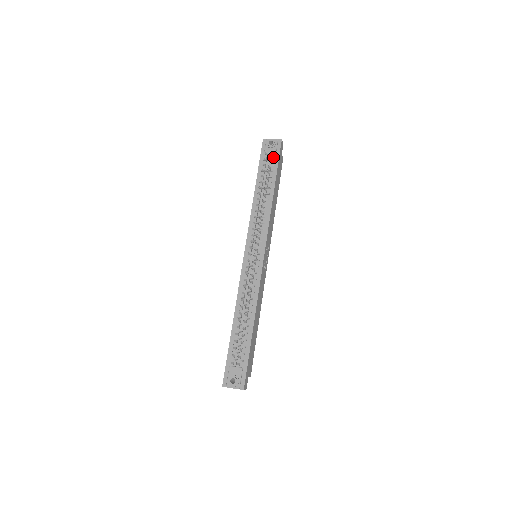
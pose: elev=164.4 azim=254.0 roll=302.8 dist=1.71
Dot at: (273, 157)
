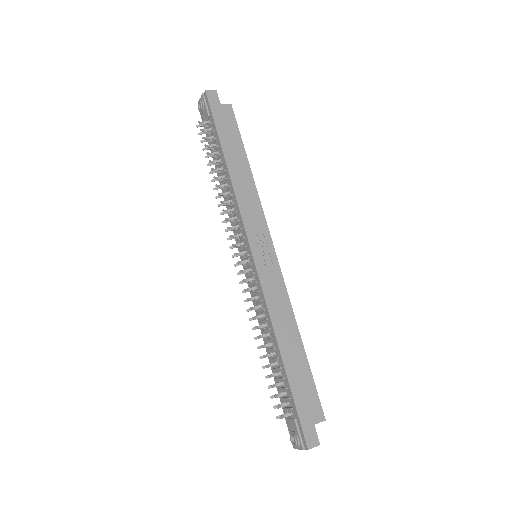
Dot at: (210, 120)
